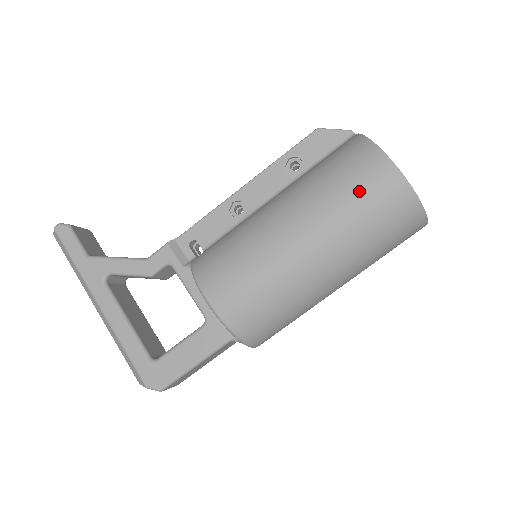
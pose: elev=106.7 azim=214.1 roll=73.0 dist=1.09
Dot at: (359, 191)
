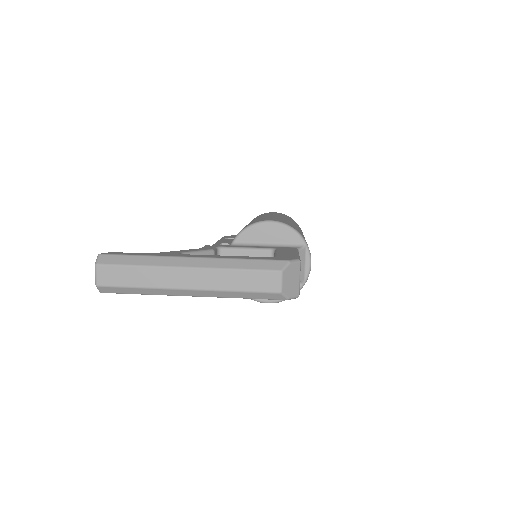
Dot at: (275, 213)
